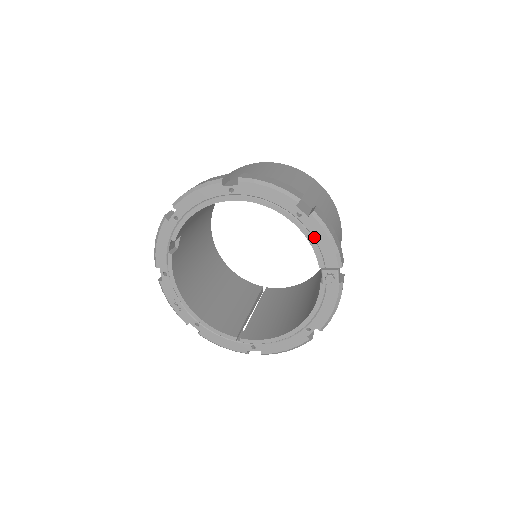
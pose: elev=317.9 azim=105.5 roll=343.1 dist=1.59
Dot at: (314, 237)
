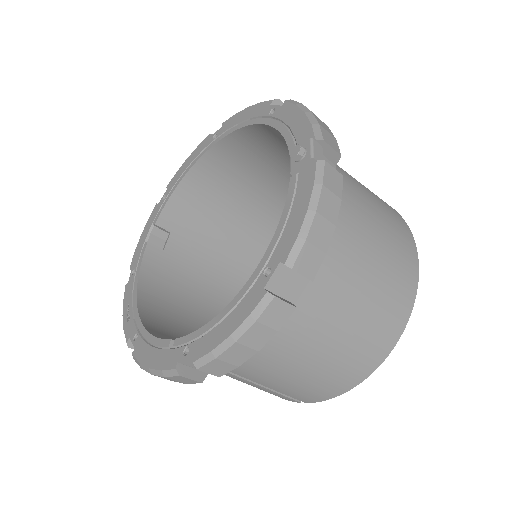
Dot at: (286, 123)
